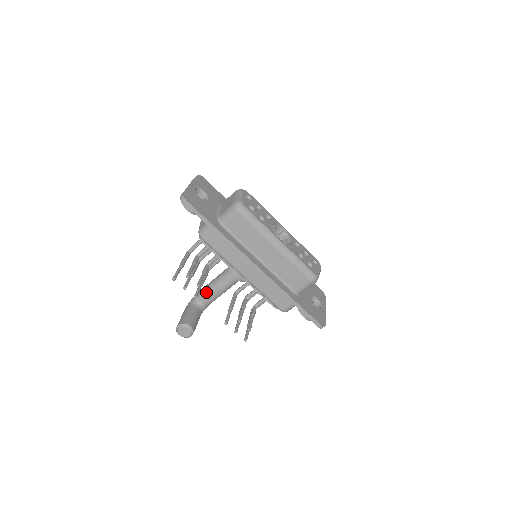
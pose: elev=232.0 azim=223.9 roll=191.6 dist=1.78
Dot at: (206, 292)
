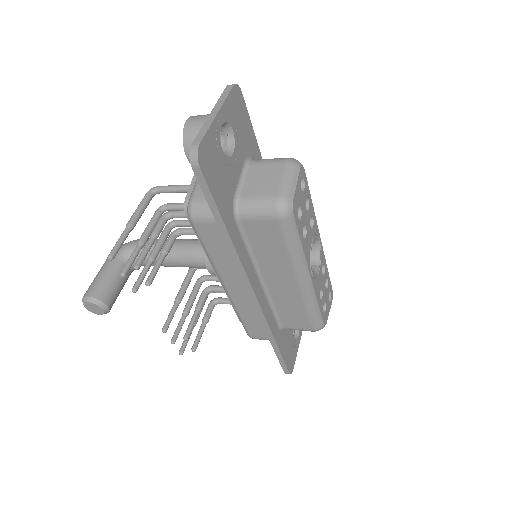
Dot at: occluded
